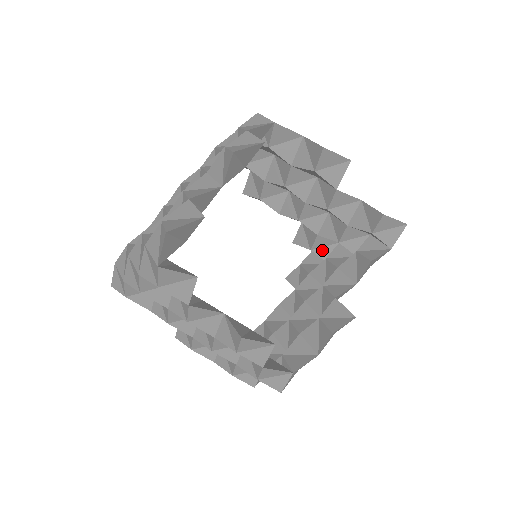
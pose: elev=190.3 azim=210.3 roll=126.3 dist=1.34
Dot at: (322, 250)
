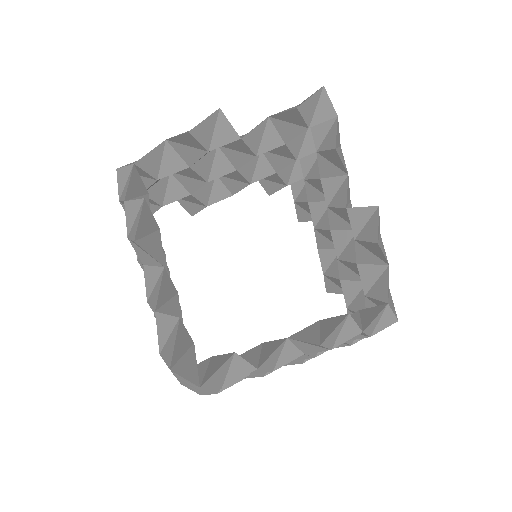
Dot at: (294, 175)
